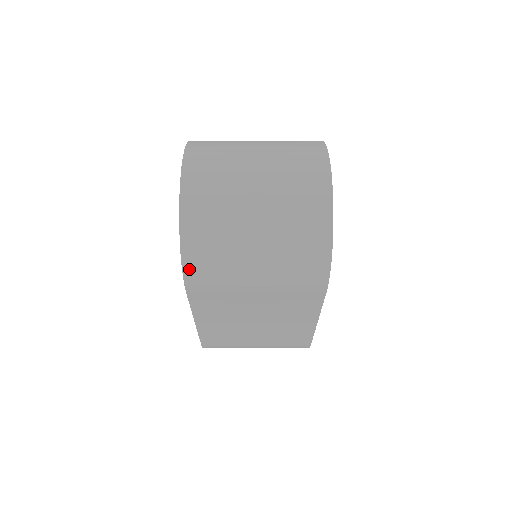
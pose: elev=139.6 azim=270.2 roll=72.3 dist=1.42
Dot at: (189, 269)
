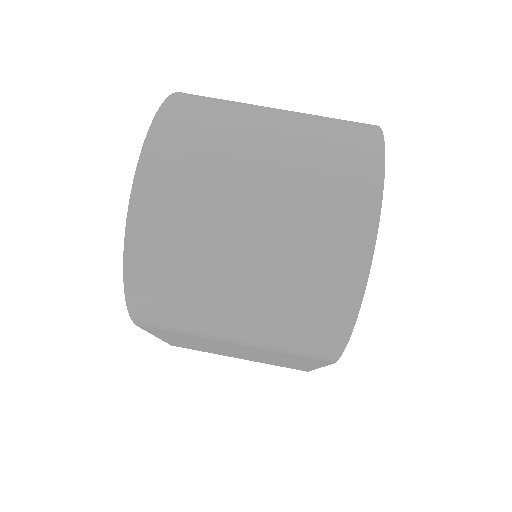
Dot at: (137, 308)
